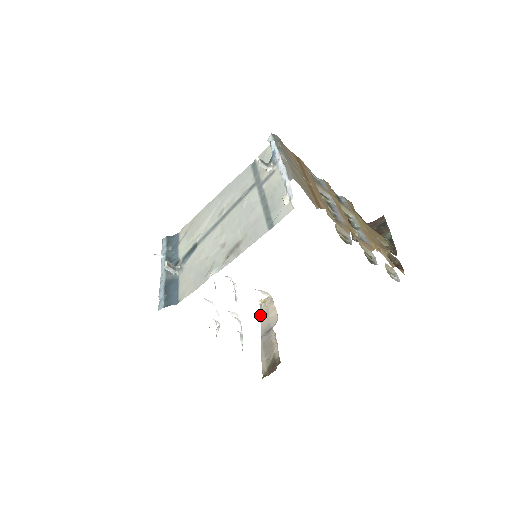
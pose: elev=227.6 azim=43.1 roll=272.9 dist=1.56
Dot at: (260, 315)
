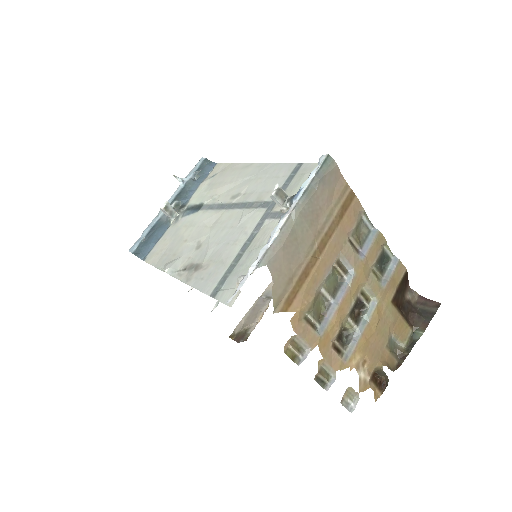
Dot at: occluded
